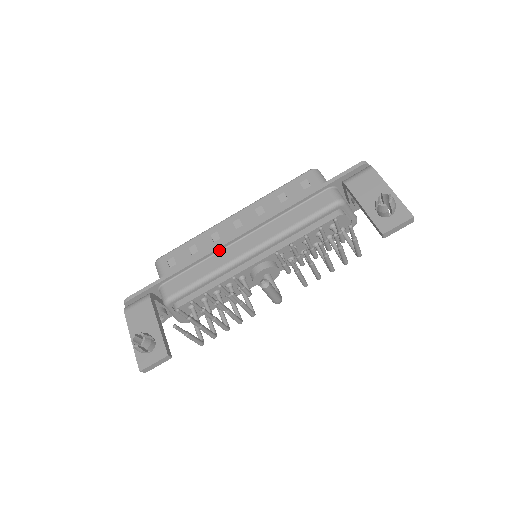
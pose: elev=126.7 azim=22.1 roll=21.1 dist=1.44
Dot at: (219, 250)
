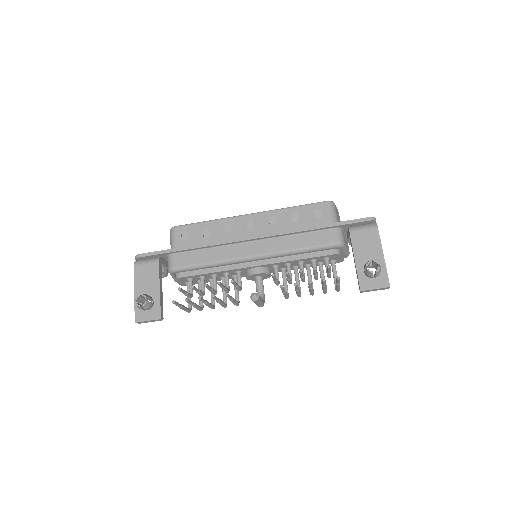
Dot at: (227, 244)
